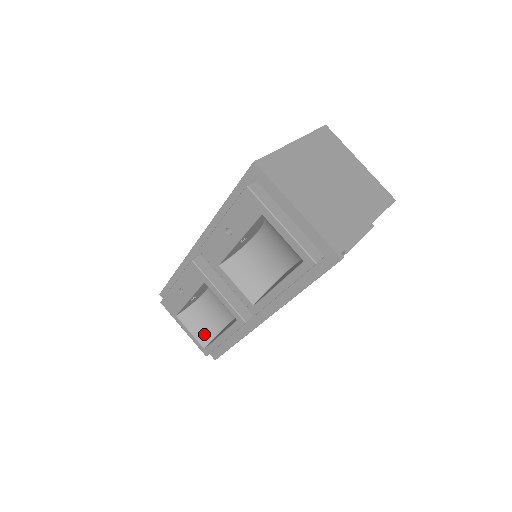
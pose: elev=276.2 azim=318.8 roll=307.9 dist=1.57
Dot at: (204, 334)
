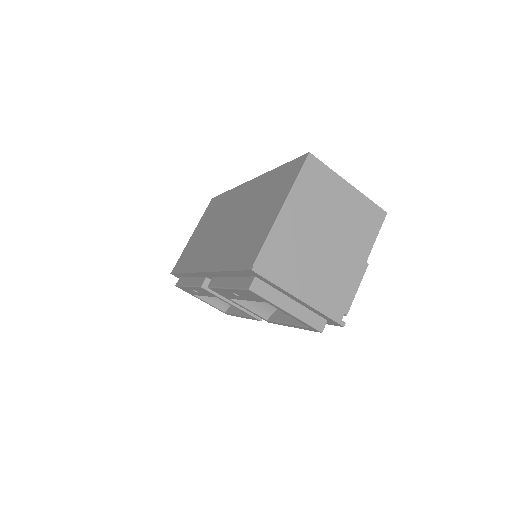
Dot at: (222, 303)
